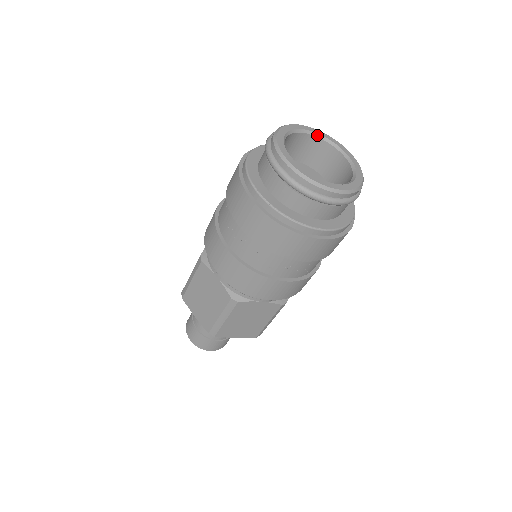
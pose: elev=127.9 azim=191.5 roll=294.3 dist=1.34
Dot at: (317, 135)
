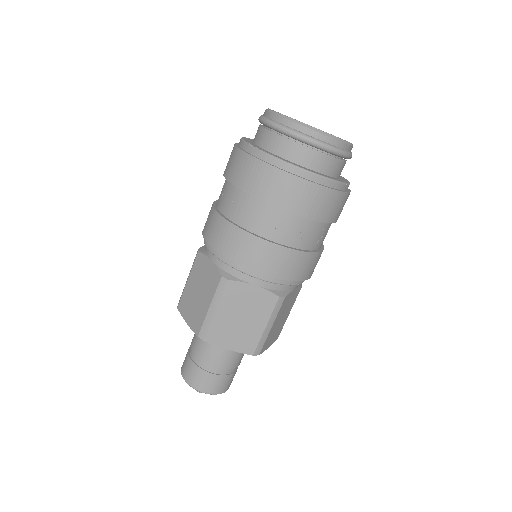
Dot at: occluded
